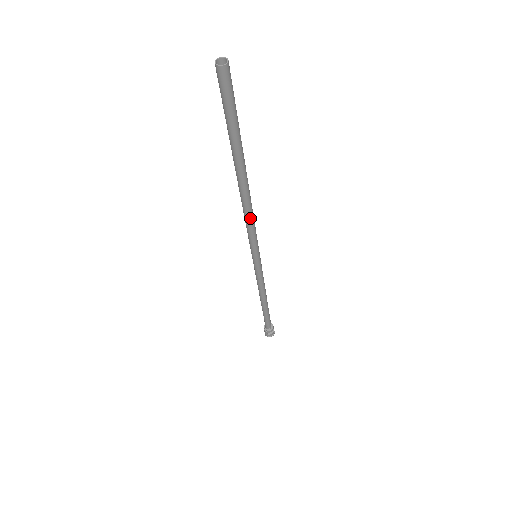
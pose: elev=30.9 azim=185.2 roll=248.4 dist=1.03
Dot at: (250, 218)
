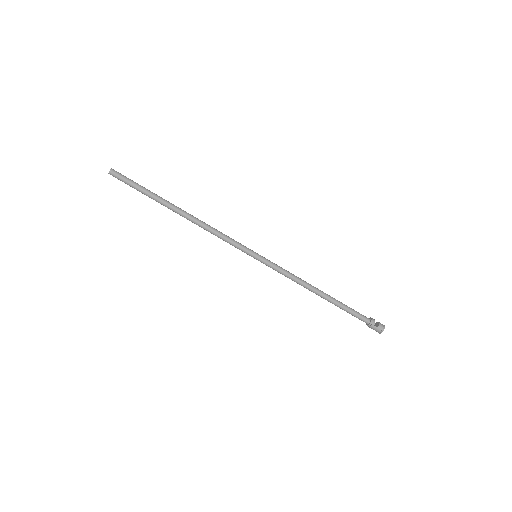
Dot at: (212, 229)
